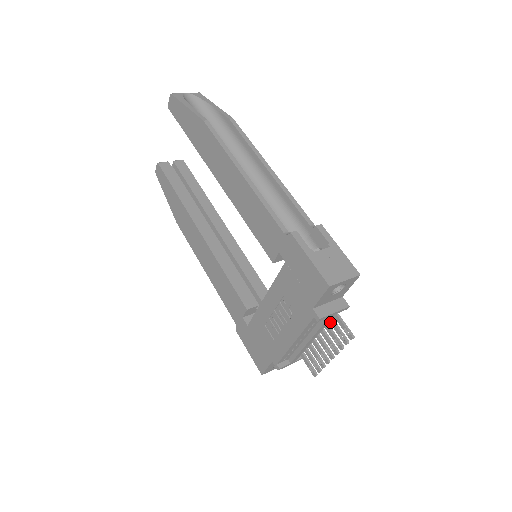
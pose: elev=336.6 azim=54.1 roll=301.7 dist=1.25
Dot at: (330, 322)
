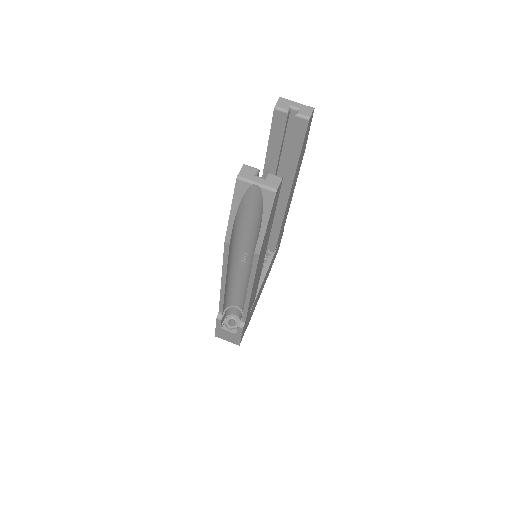
Dot at: occluded
